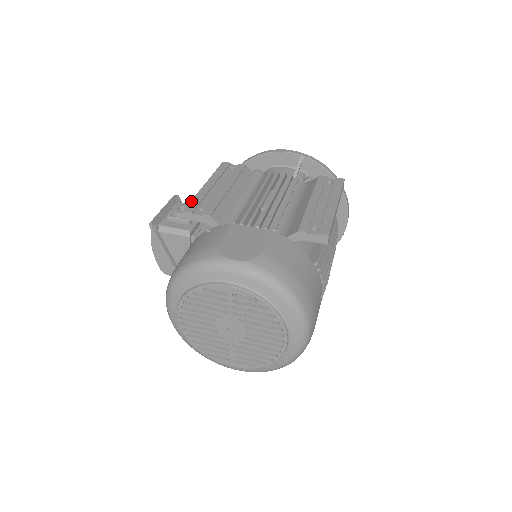
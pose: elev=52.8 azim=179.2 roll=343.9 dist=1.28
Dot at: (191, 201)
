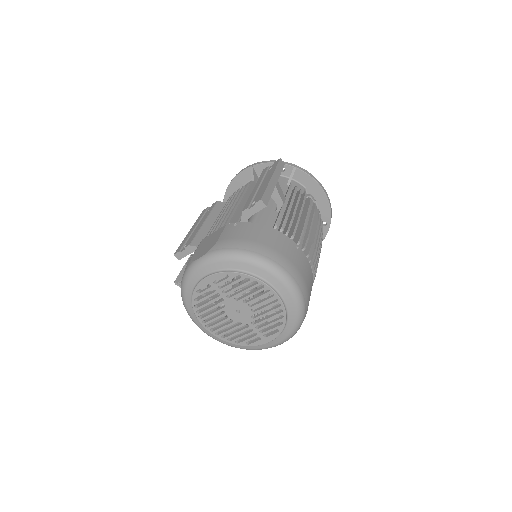
Dot at: (179, 246)
